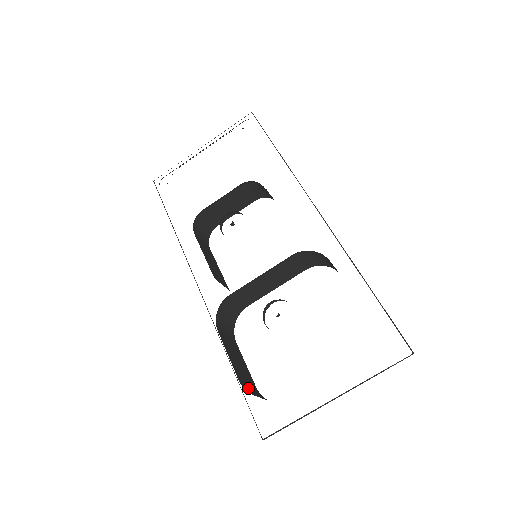
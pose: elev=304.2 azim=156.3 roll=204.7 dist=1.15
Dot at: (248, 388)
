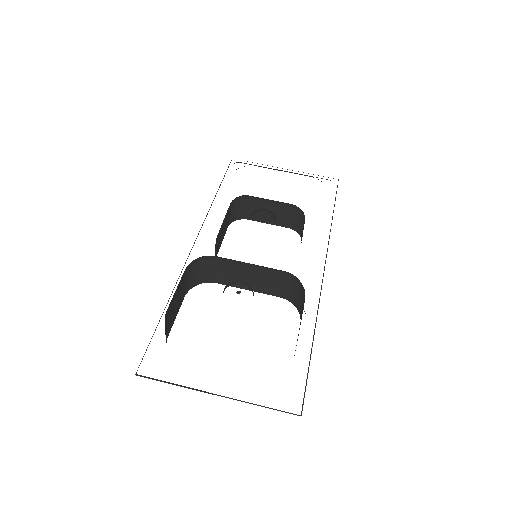
Dot at: (165, 326)
